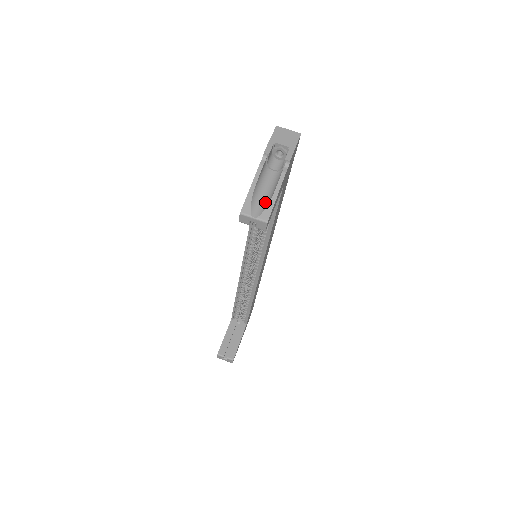
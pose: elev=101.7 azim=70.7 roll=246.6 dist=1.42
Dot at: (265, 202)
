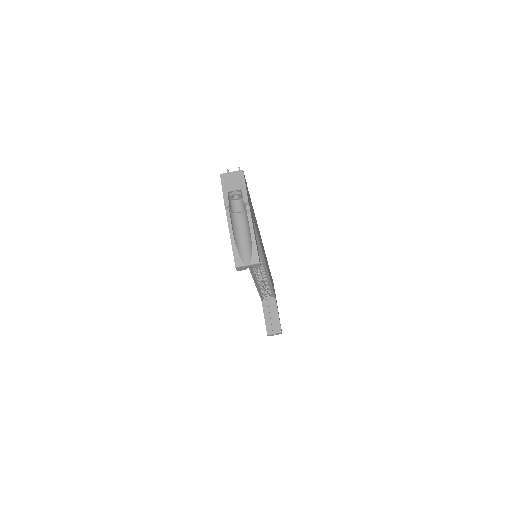
Dot at: (248, 246)
